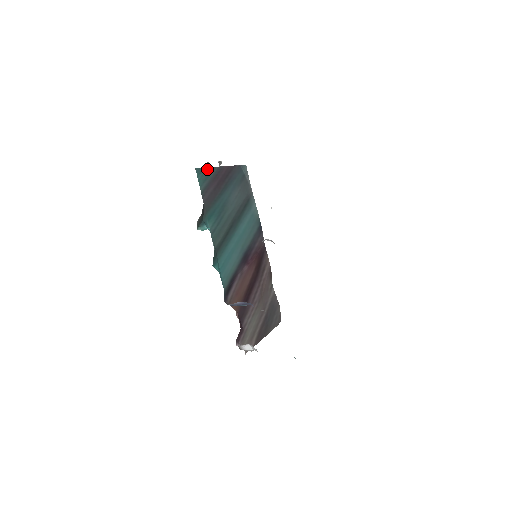
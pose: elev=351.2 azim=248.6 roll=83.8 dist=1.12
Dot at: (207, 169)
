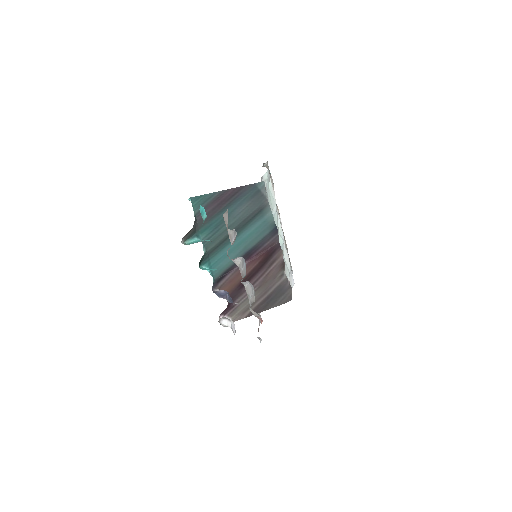
Dot at: (206, 195)
